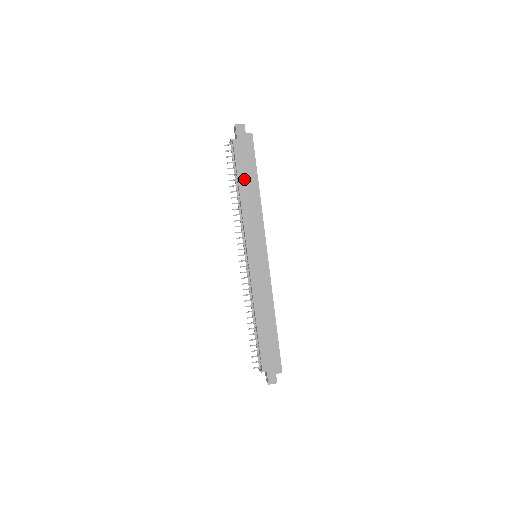
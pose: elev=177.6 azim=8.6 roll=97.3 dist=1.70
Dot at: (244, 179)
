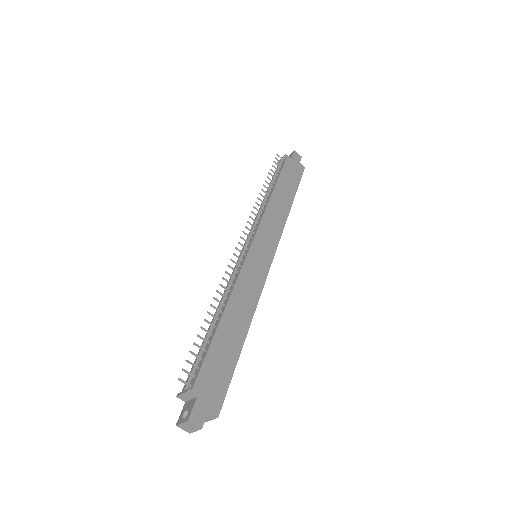
Dot at: (282, 186)
